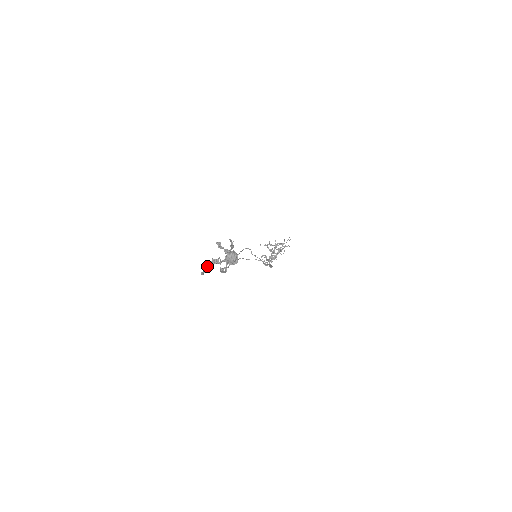
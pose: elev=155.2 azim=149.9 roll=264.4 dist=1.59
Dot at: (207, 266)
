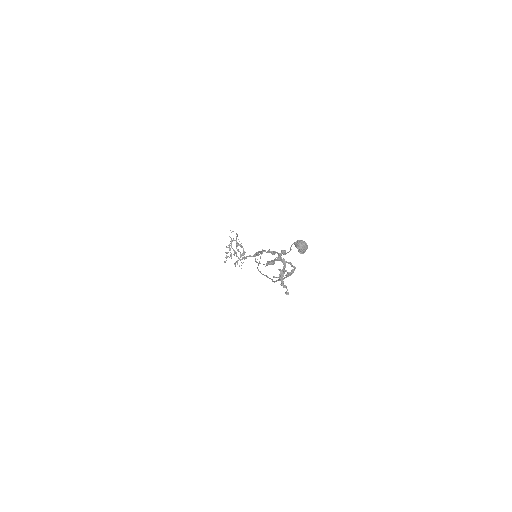
Dot at: (283, 285)
